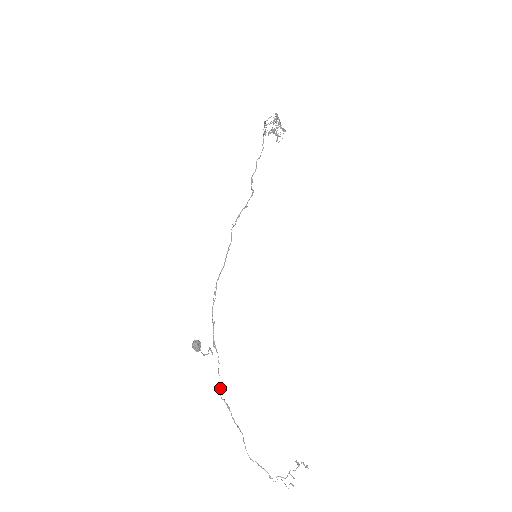
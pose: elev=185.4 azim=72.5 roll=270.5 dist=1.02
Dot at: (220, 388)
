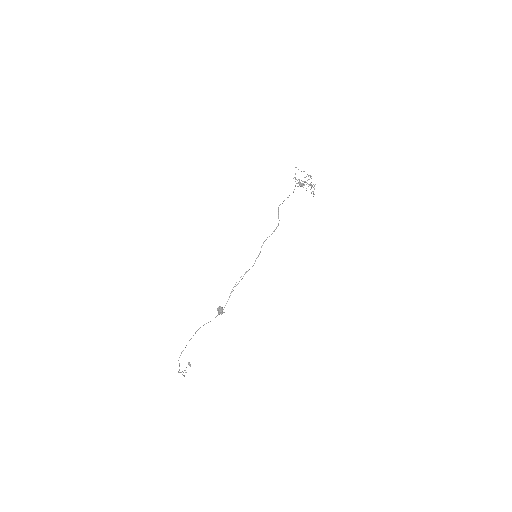
Dot at: occluded
